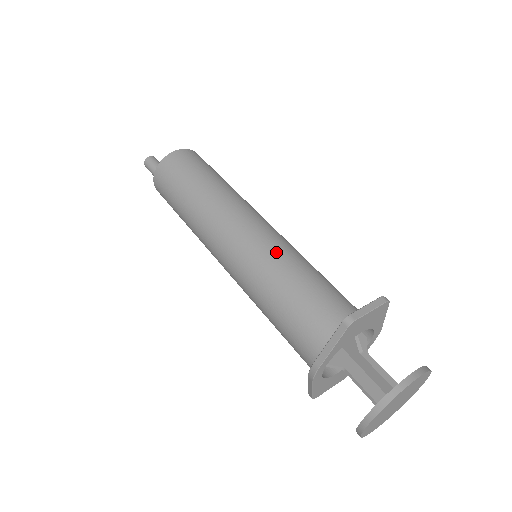
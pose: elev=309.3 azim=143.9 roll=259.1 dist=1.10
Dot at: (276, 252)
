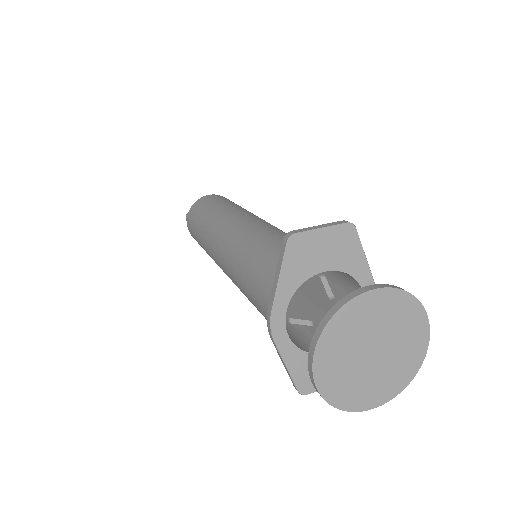
Dot at: (259, 231)
